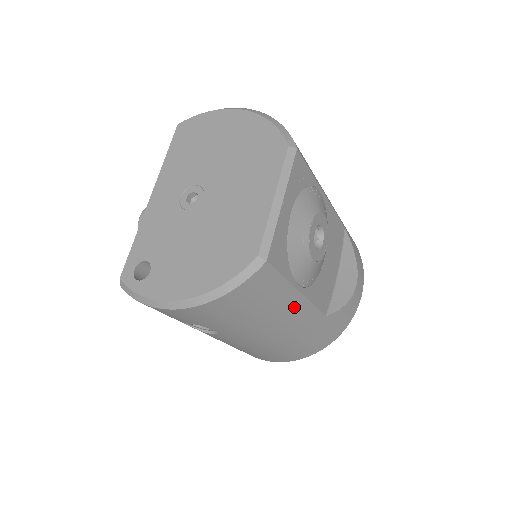
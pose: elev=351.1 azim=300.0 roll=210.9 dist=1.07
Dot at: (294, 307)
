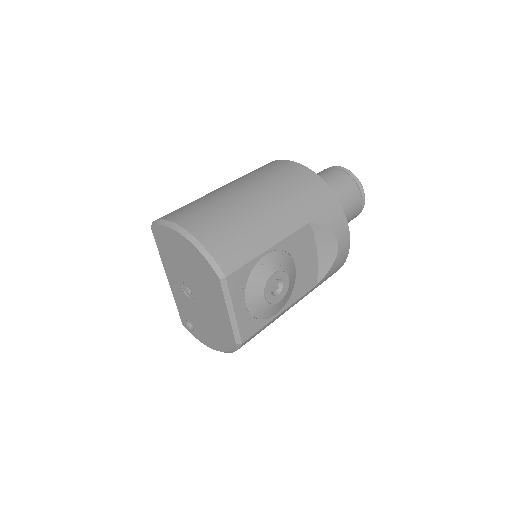
Dot at: (284, 312)
